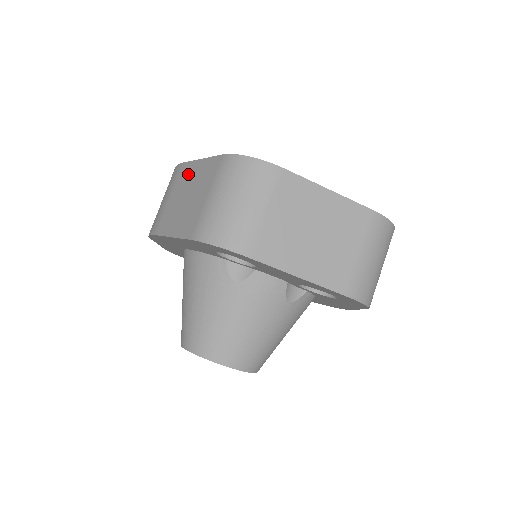
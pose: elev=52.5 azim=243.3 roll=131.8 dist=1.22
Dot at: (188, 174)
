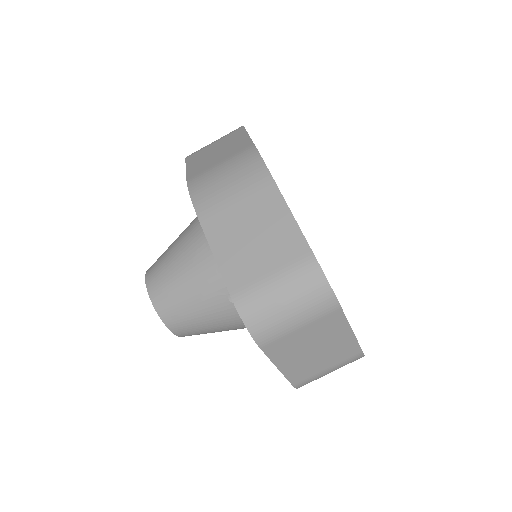
Dot at: (270, 207)
